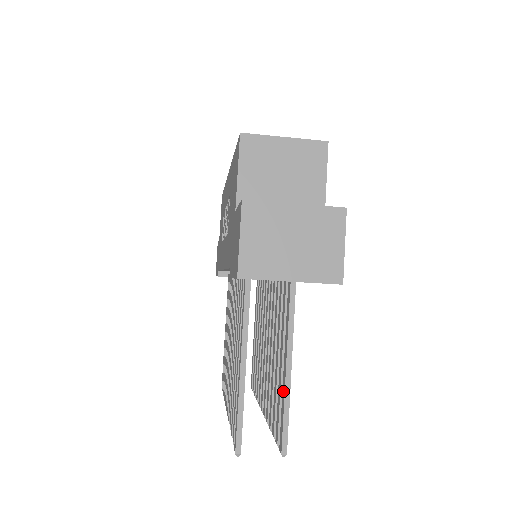
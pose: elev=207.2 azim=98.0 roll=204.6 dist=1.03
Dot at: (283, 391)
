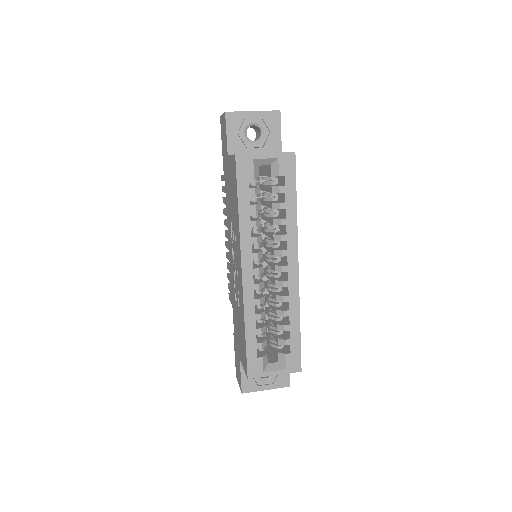
Dot at: occluded
